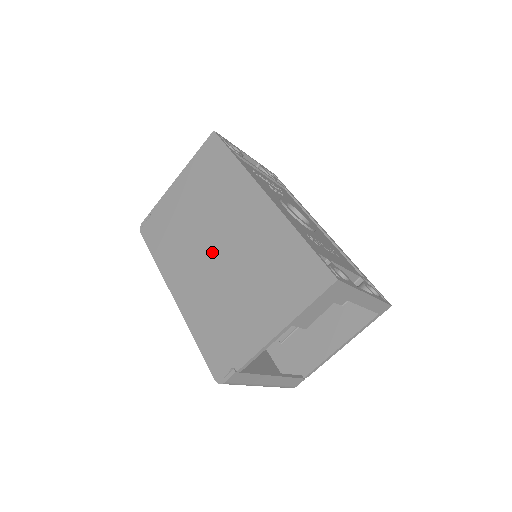
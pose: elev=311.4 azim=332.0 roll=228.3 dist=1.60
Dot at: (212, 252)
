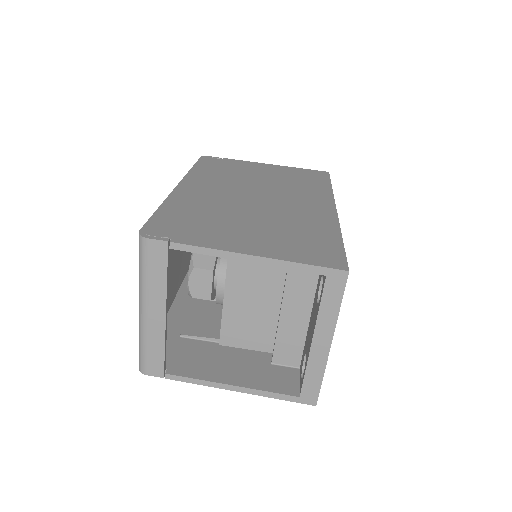
Dot at: (248, 195)
